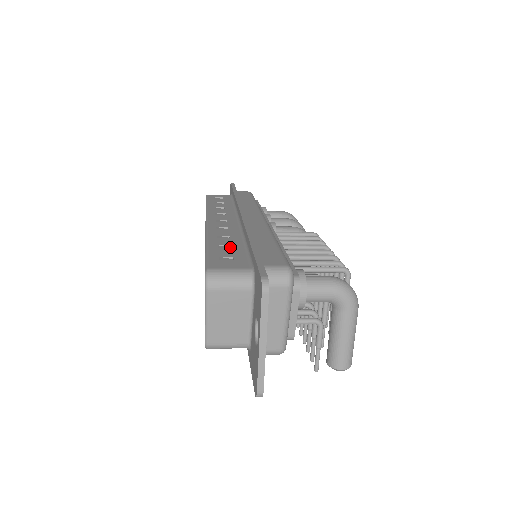
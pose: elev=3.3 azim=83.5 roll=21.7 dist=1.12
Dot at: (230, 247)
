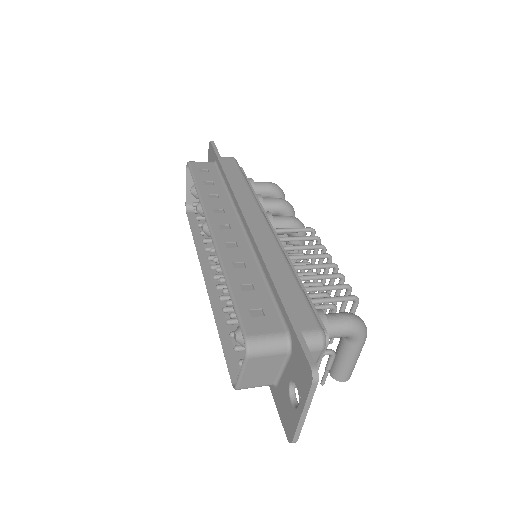
Dot at: (251, 285)
